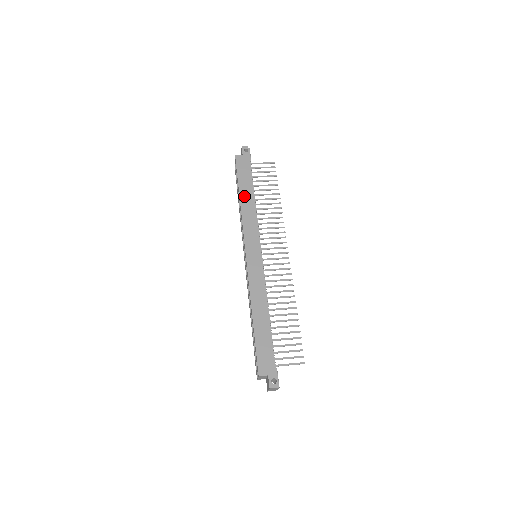
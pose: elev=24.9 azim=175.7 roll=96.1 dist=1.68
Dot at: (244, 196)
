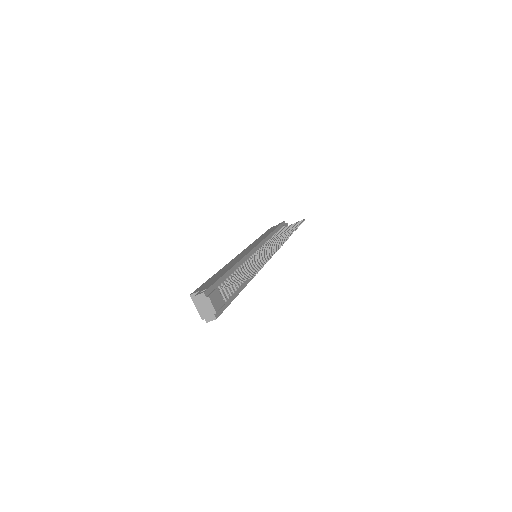
Dot at: (263, 235)
